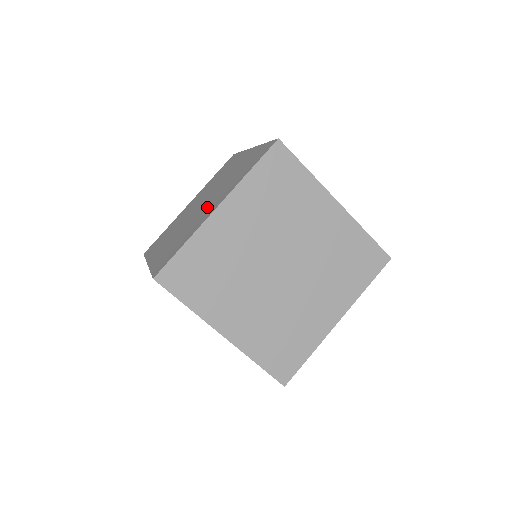
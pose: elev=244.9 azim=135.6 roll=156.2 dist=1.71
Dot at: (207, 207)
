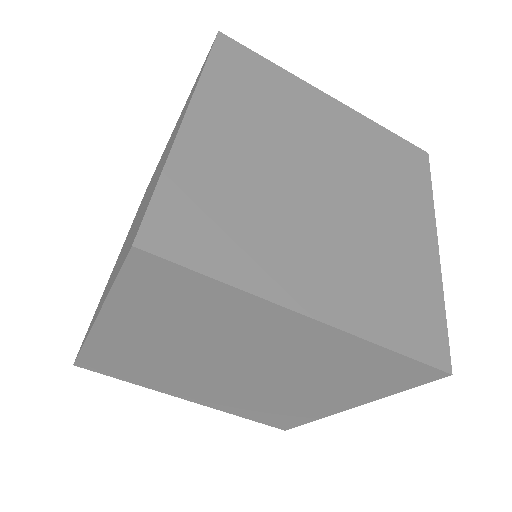
Dot at: occluded
